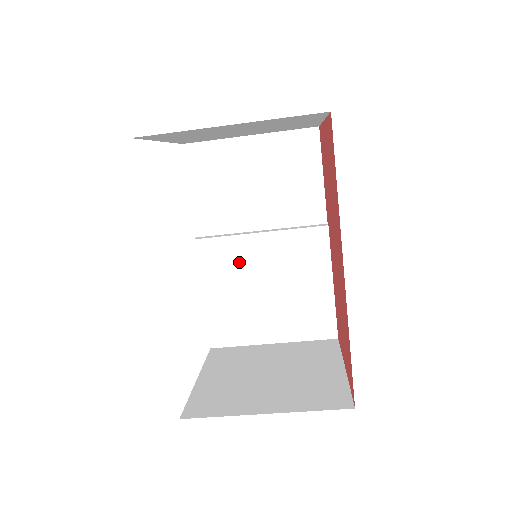
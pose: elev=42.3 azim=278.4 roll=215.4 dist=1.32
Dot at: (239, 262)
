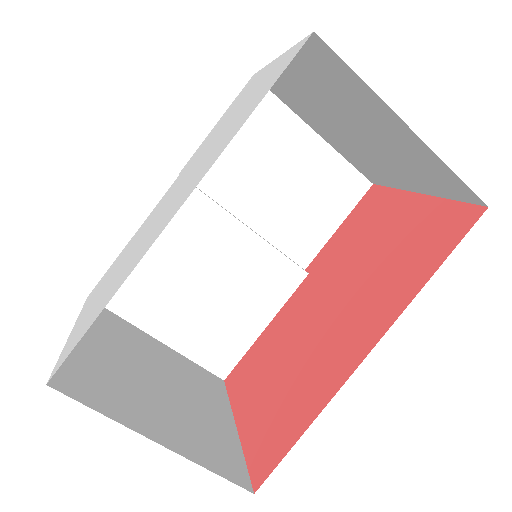
Dot at: (202, 236)
